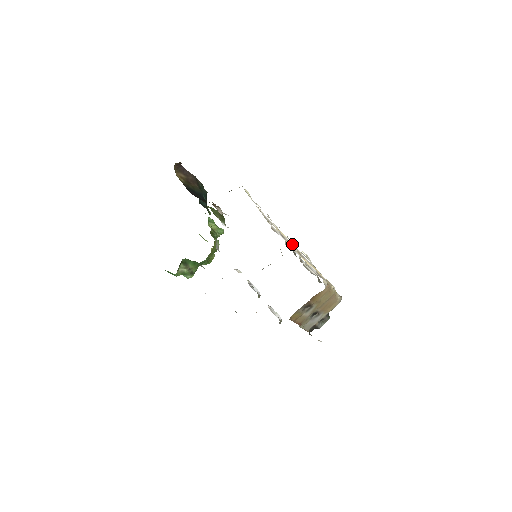
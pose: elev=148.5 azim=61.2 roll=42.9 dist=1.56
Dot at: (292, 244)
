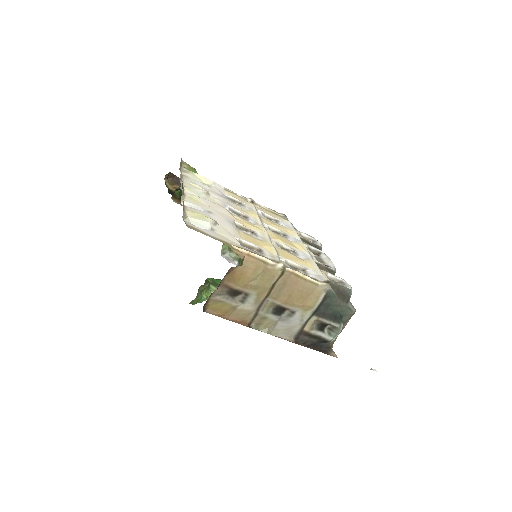
Dot at: (261, 225)
